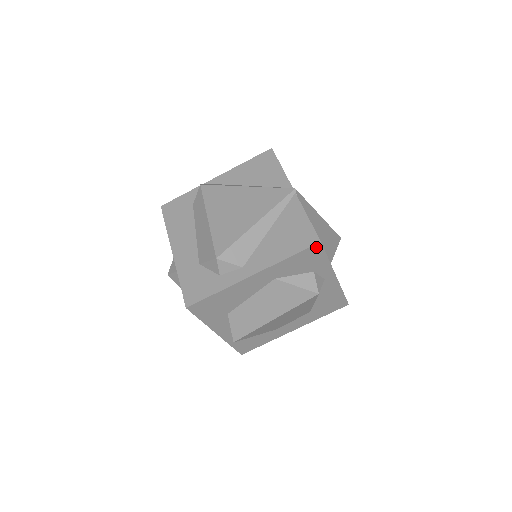
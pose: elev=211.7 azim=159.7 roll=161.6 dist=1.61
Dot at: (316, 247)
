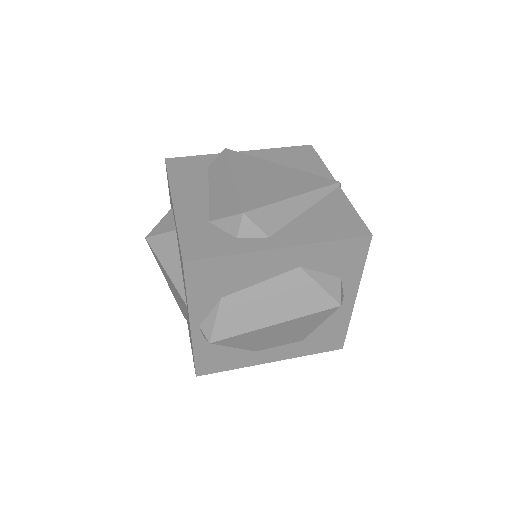
Dot at: (364, 241)
